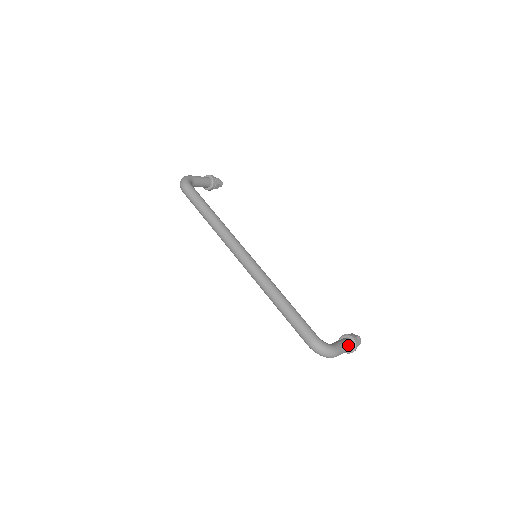
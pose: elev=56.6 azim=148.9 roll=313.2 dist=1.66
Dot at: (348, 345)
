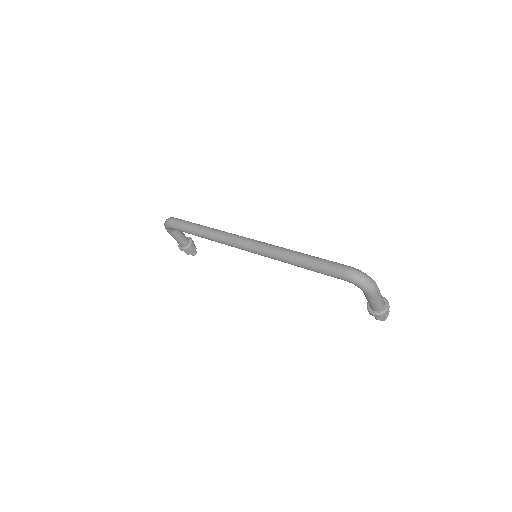
Dot at: occluded
